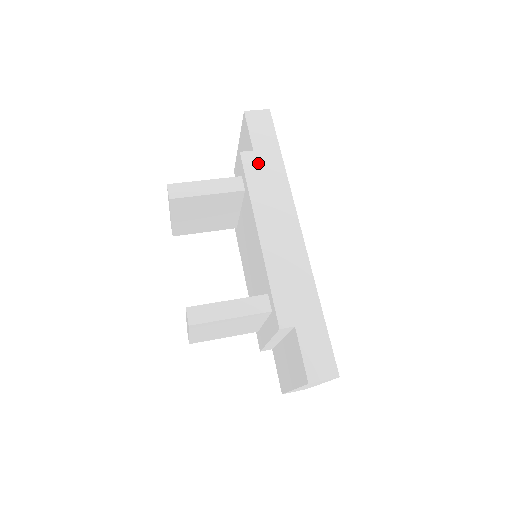
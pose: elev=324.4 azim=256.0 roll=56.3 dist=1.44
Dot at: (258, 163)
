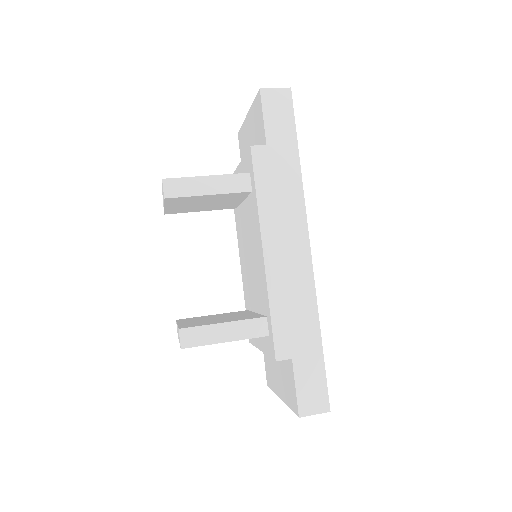
Dot at: (271, 162)
